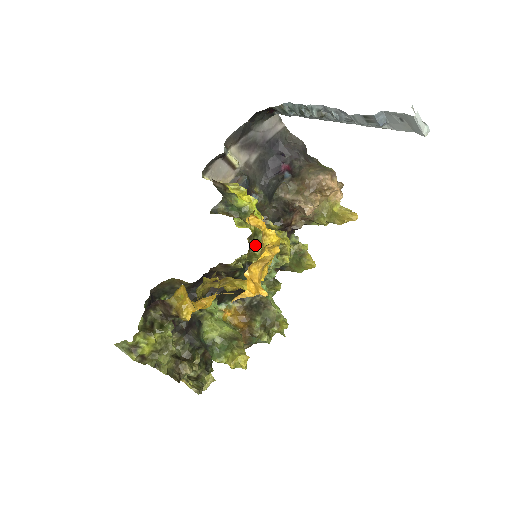
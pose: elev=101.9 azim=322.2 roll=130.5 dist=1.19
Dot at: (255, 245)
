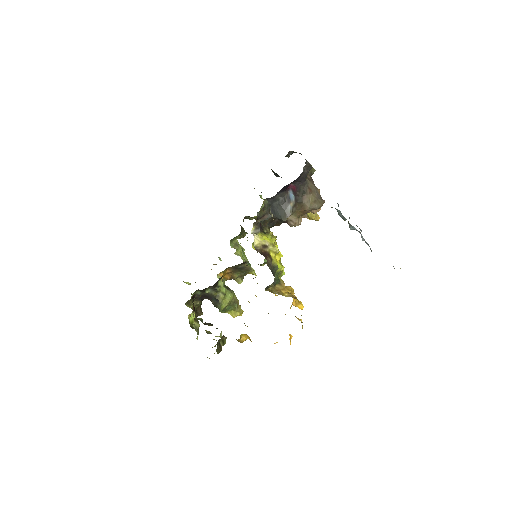
Dot at: occluded
